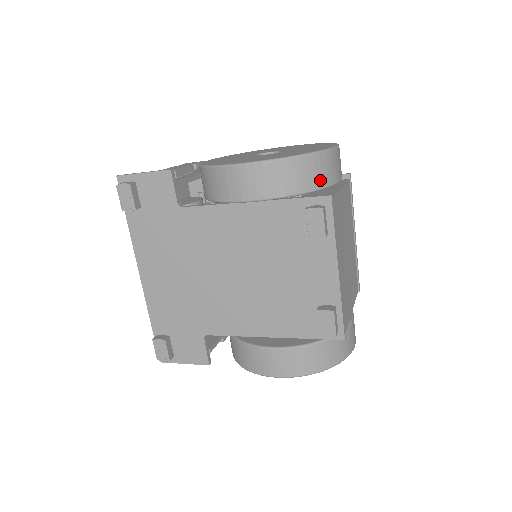
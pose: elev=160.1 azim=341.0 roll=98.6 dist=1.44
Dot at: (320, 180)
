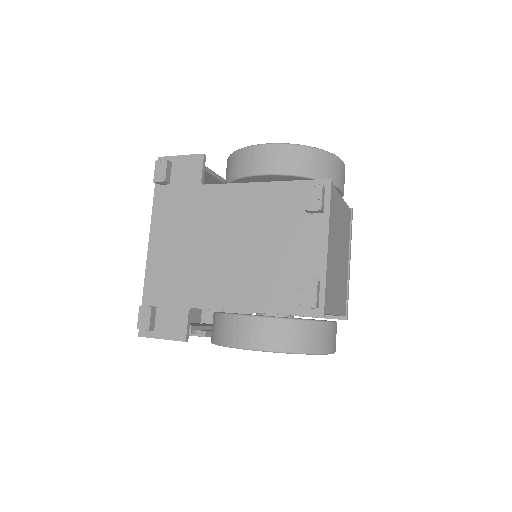
Dot at: (324, 173)
